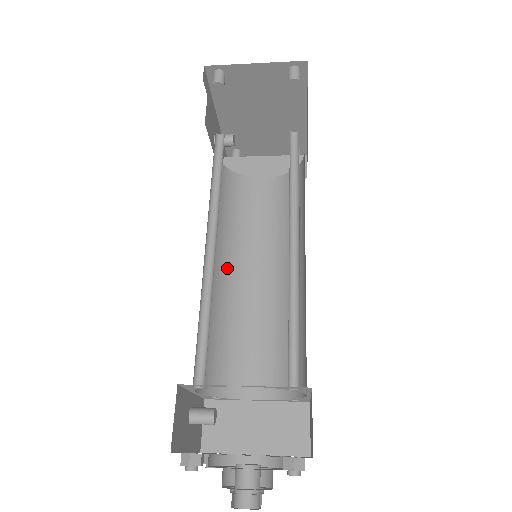
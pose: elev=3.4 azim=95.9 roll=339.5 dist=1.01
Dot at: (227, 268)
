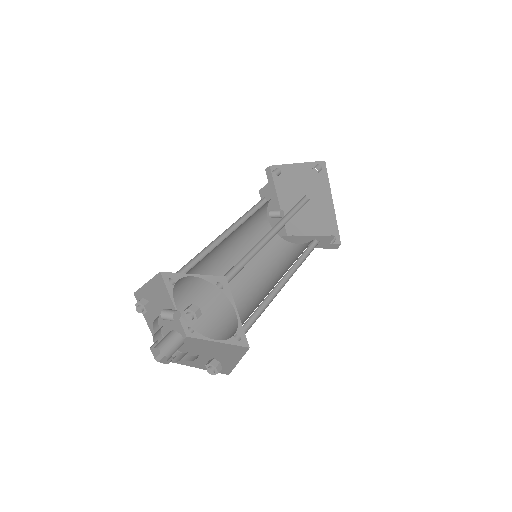
Dot at: (243, 274)
